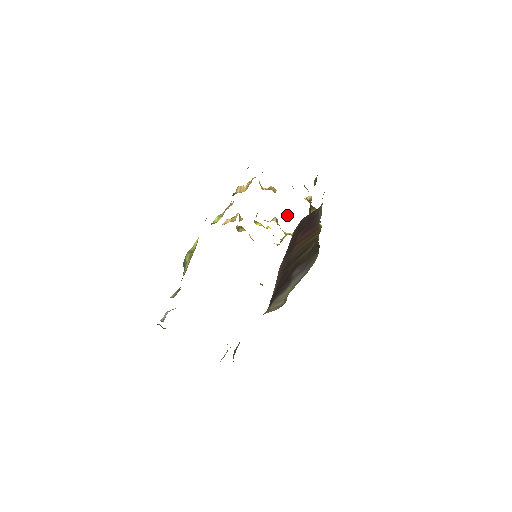
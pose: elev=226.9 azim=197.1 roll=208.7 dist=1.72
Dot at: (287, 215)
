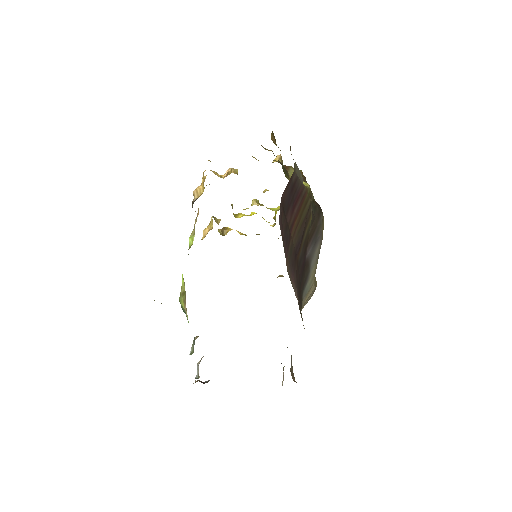
Dot at: (265, 190)
